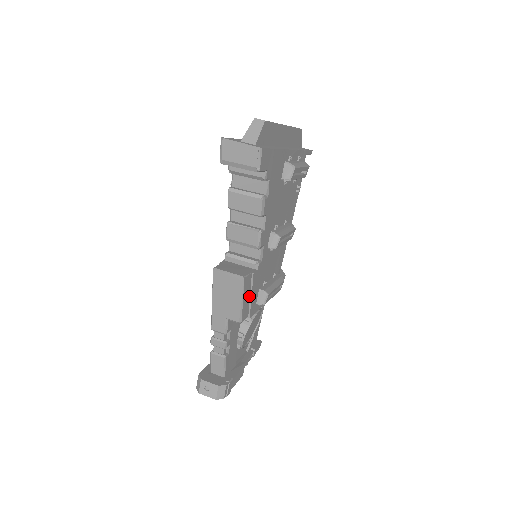
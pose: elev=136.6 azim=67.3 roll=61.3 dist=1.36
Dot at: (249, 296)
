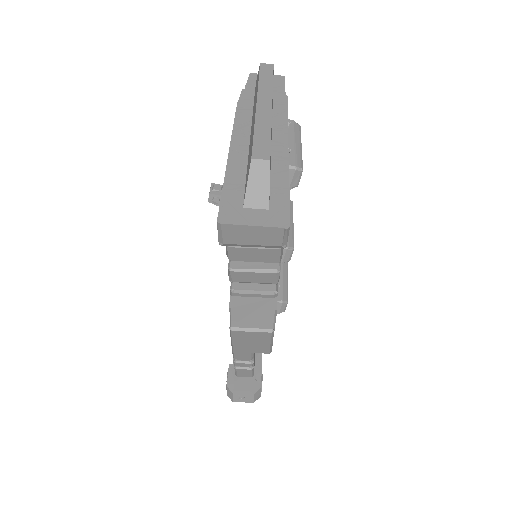
Dot at: occluded
